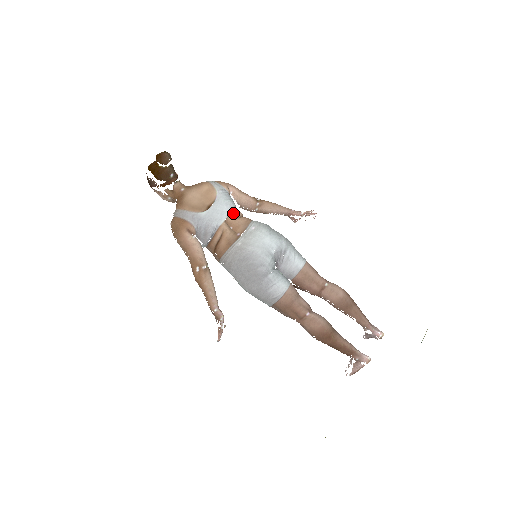
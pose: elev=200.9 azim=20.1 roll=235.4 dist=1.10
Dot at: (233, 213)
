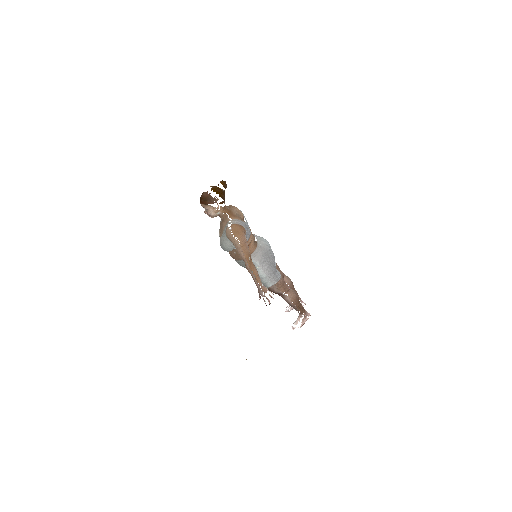
Dot at: (249, 227)
